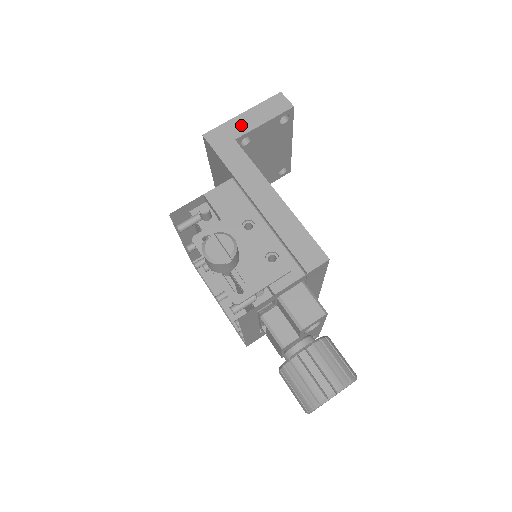
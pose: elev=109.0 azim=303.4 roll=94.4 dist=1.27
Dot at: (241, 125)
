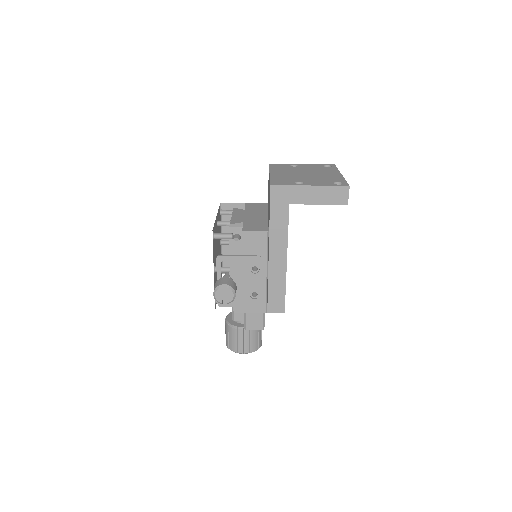
Dot at: (302, 195)
